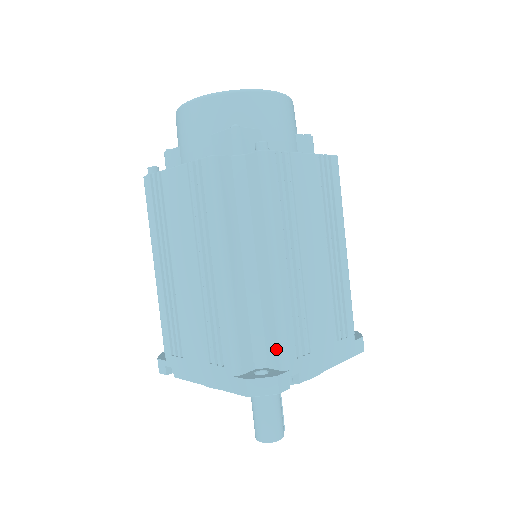
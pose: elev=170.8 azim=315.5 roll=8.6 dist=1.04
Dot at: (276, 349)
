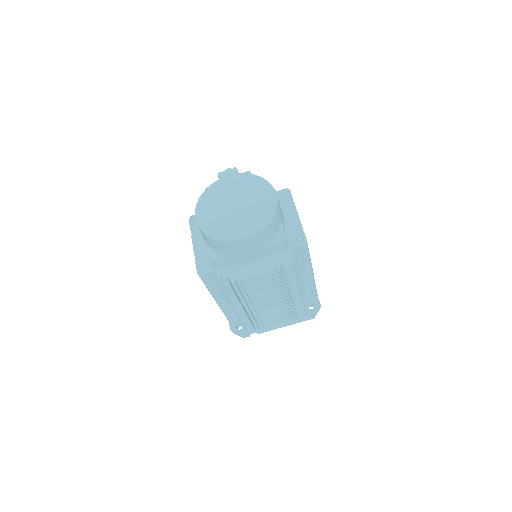
Dot at: (314, 295)
